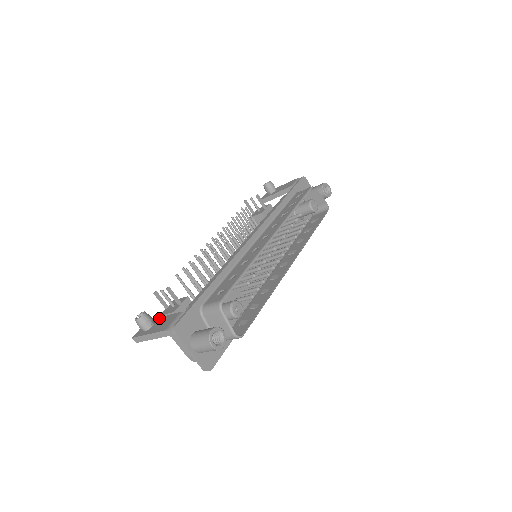
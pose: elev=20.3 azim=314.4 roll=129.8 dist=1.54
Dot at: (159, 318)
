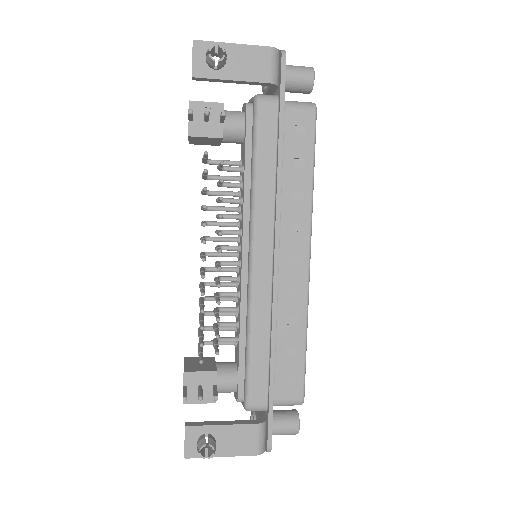
Dot at: (215, 428)
